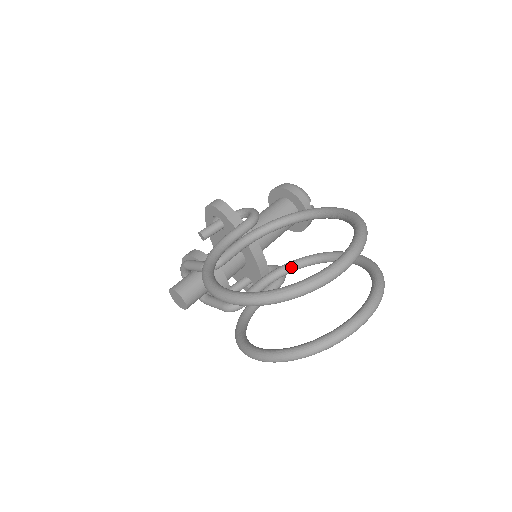
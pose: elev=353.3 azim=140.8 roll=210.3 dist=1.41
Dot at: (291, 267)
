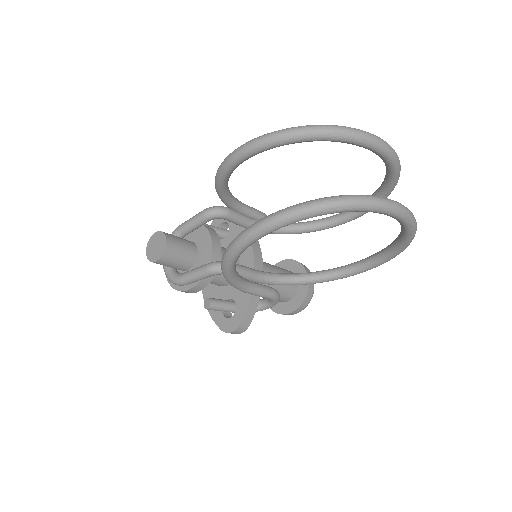
Dot at: (293, 275)
